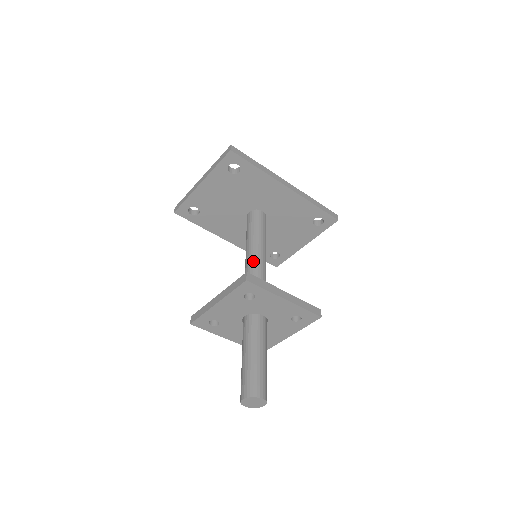
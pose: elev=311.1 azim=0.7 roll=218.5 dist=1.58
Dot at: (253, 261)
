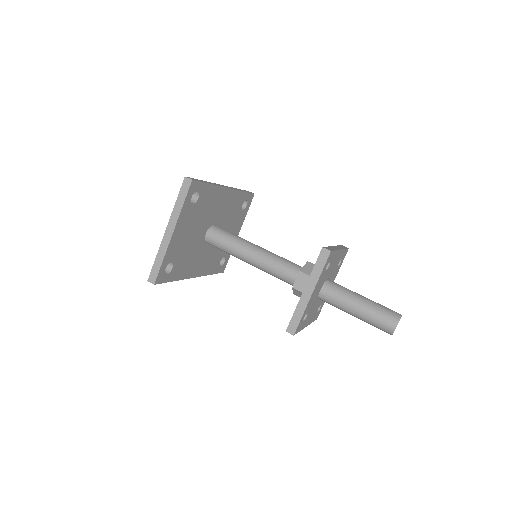
Dot at: (268, 257)
